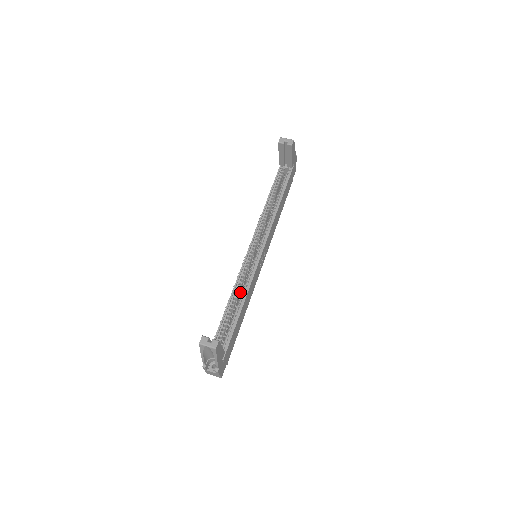
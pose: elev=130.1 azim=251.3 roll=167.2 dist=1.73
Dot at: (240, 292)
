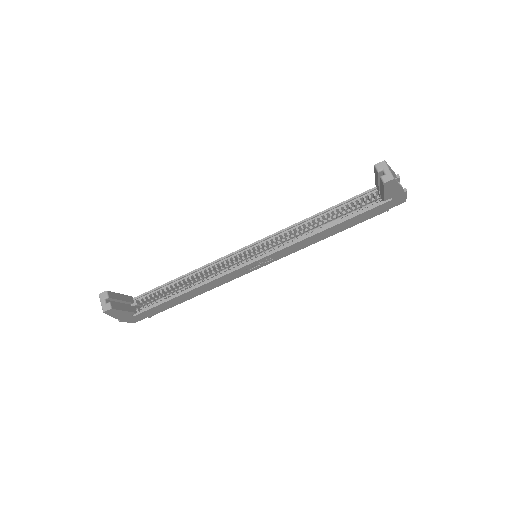
Dot at: (208, 274)
